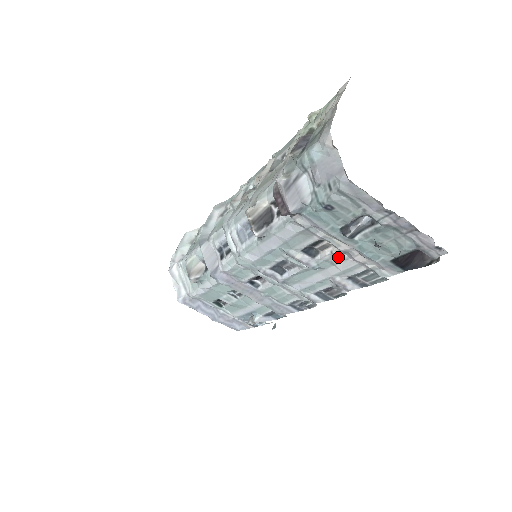
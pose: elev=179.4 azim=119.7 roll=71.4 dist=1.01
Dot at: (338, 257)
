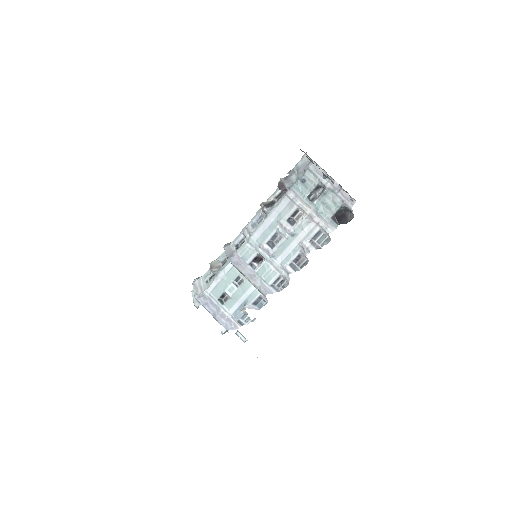
Dot at: (305, 222)
